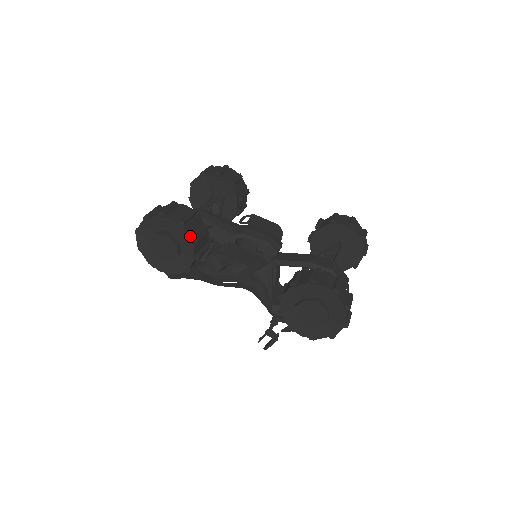
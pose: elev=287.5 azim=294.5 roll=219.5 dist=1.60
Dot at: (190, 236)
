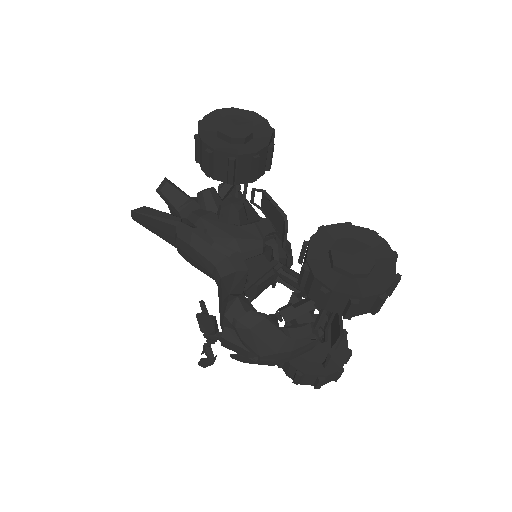
Dot at: (270, 141)
